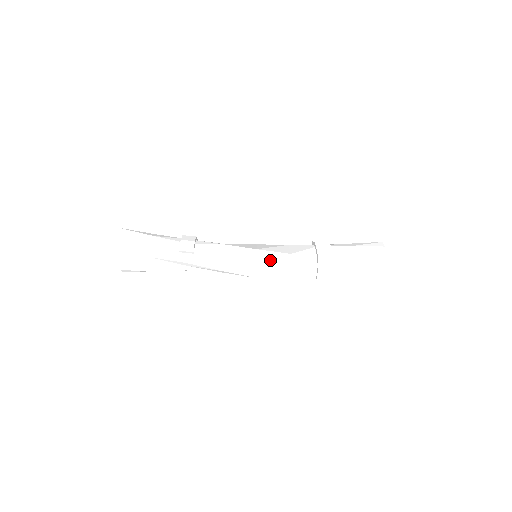
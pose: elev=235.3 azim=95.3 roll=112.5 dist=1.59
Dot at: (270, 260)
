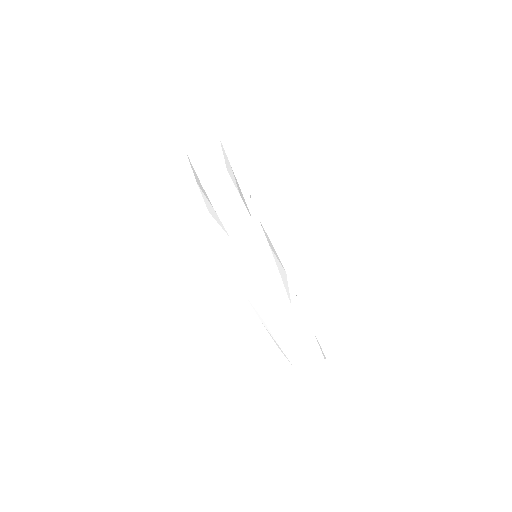
Dot at: occluded
